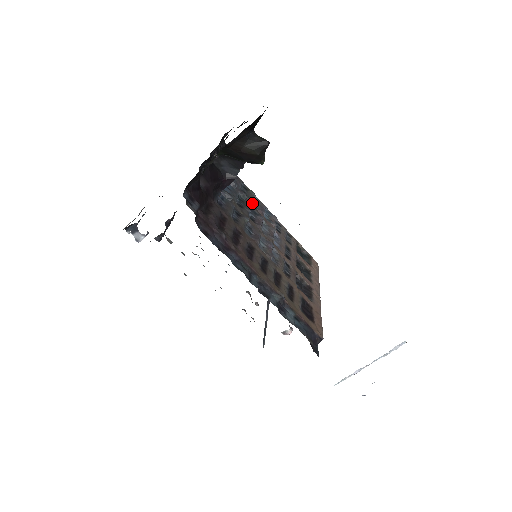
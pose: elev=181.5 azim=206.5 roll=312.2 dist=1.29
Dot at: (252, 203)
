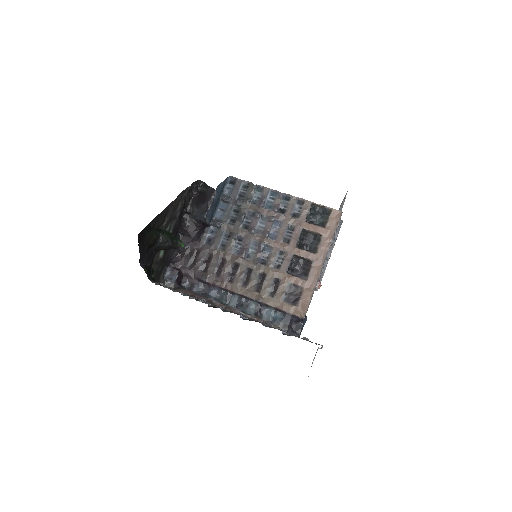
Dot at: (253, 200)
